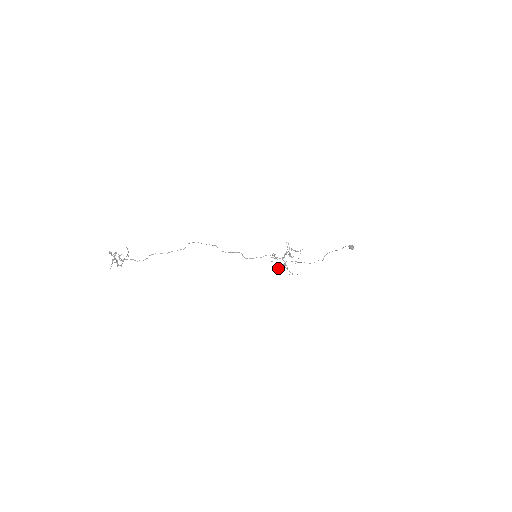
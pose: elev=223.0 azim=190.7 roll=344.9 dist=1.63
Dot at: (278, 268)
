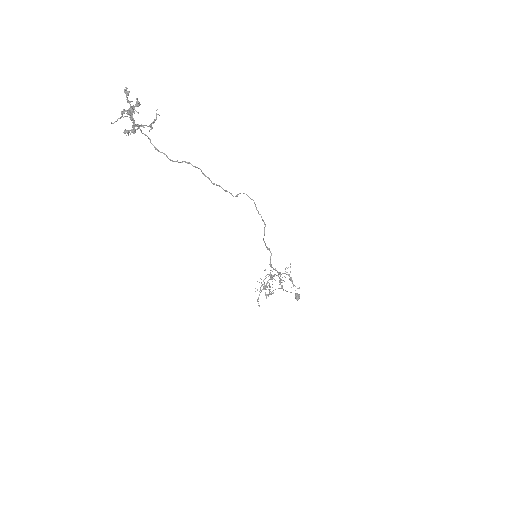
Dot at: (265, 289)
